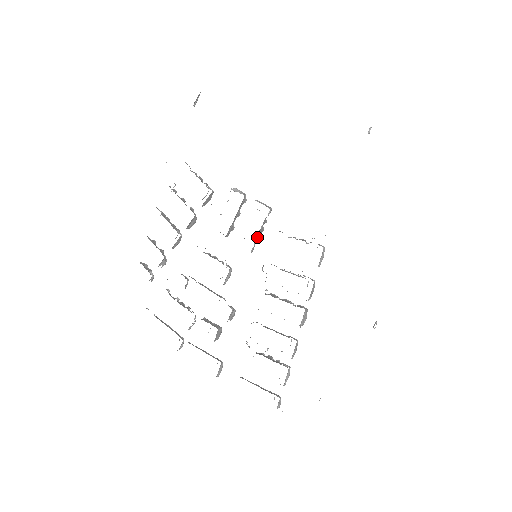
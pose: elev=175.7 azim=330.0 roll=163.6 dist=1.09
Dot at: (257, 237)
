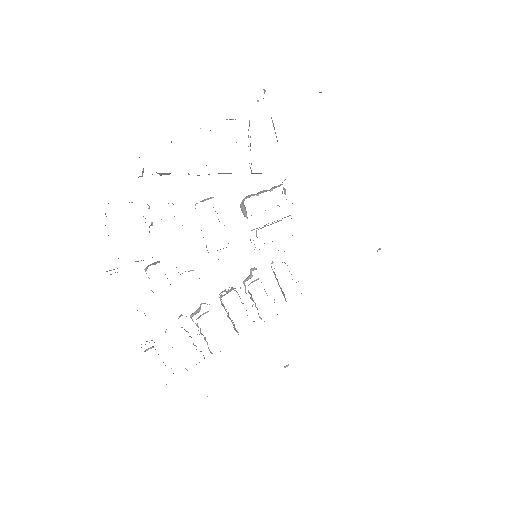
Dot at: occluded
